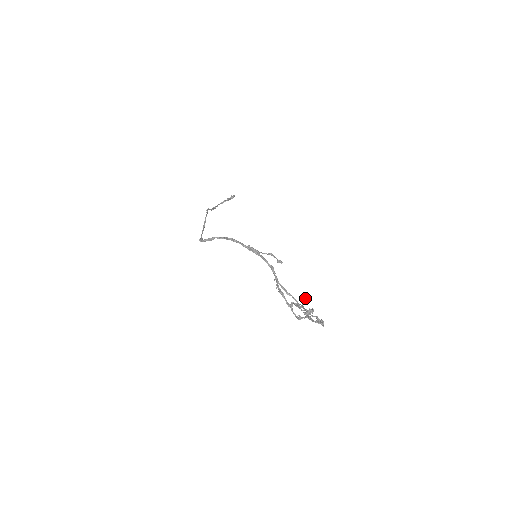
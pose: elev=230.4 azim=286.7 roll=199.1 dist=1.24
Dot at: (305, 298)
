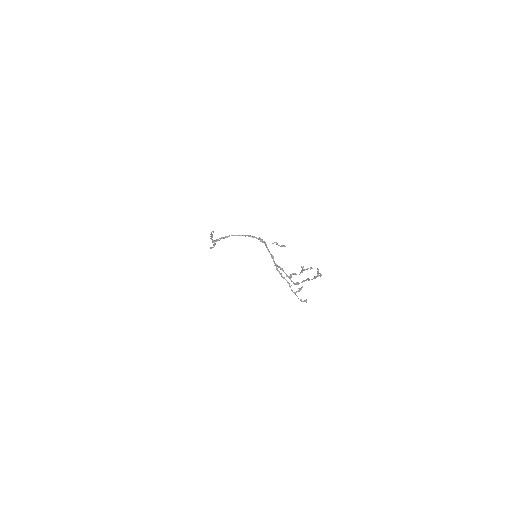
Dot at: occluded
